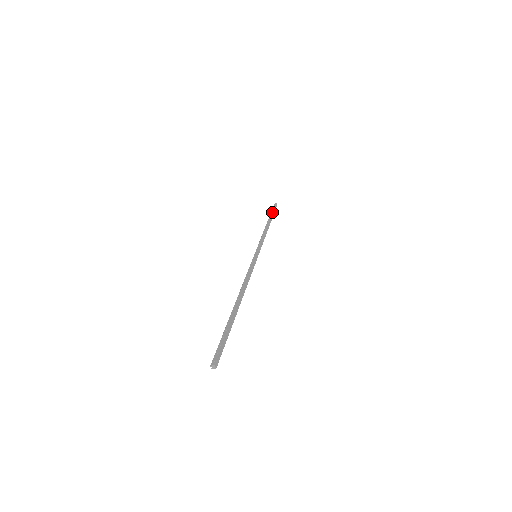
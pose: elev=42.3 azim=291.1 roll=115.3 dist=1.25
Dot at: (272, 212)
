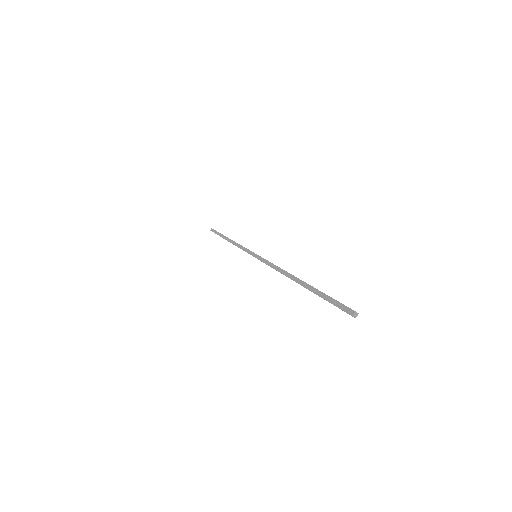
Dot at: (219, 233)
